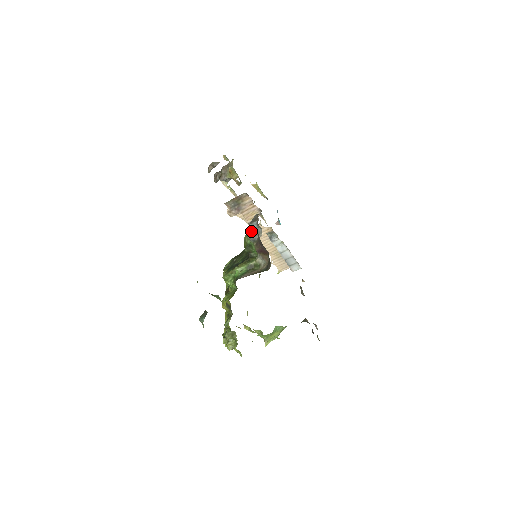
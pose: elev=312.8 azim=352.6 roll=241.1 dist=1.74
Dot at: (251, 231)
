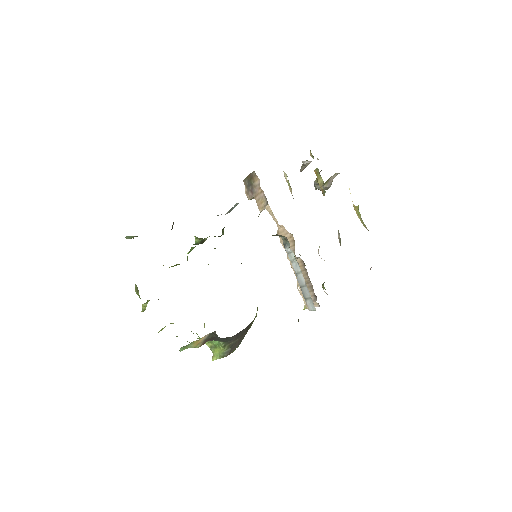
Dot at: (231, 209)
